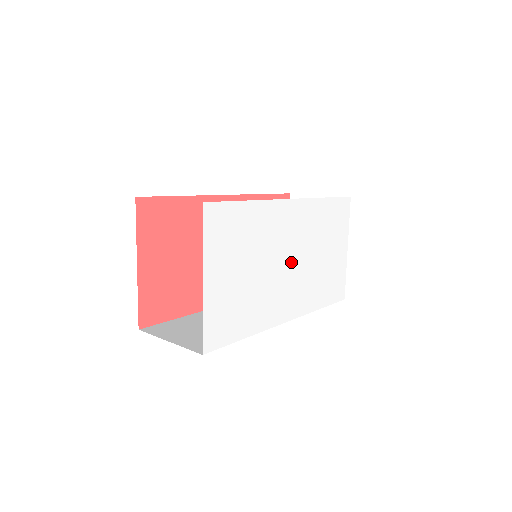
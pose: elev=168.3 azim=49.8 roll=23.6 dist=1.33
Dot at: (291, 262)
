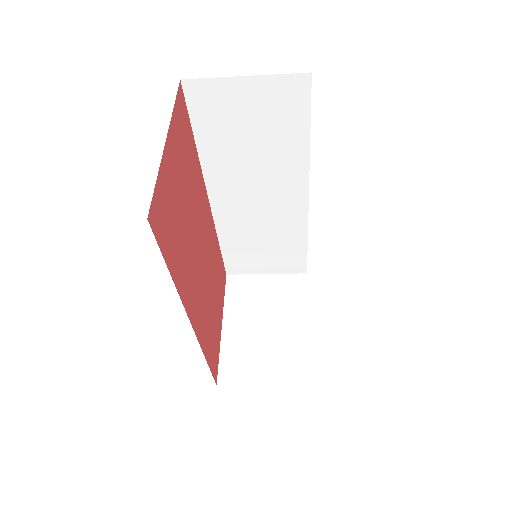
Dot at: occluded
